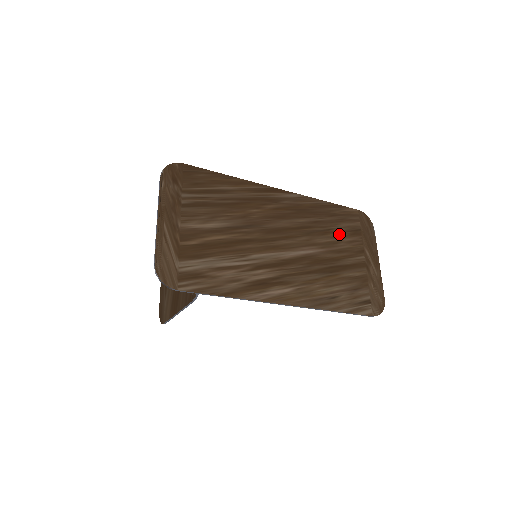
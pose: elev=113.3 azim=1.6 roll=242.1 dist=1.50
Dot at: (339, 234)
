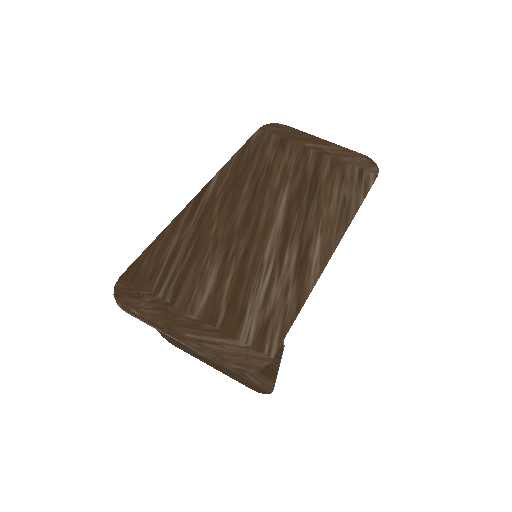
Dot at: (277, 160)
